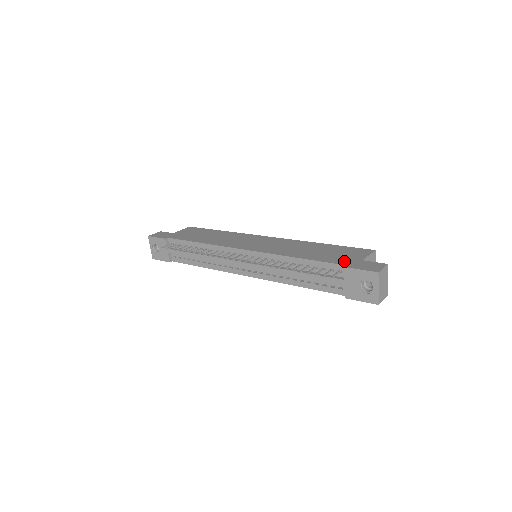
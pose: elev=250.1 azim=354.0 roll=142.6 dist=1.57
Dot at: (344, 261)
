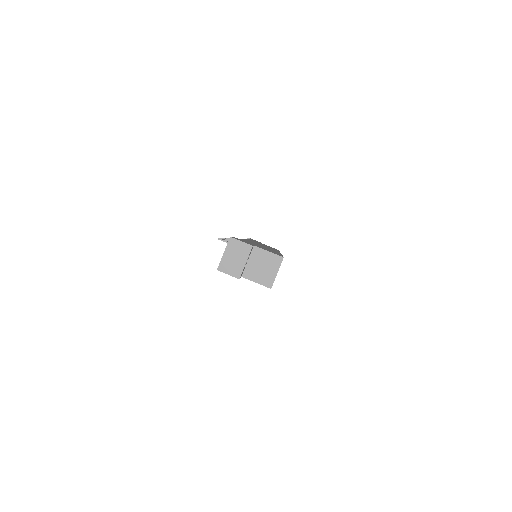
Dot at: occluded
